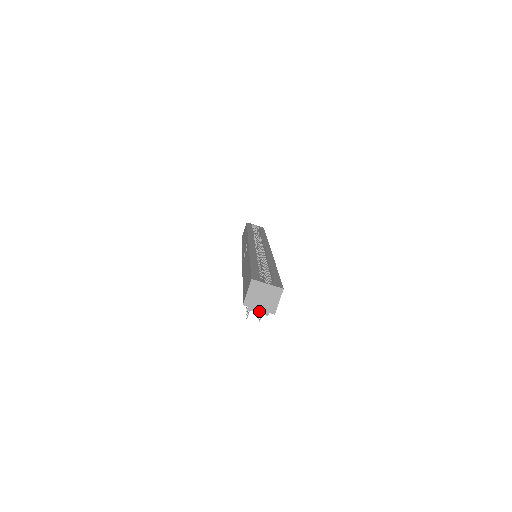
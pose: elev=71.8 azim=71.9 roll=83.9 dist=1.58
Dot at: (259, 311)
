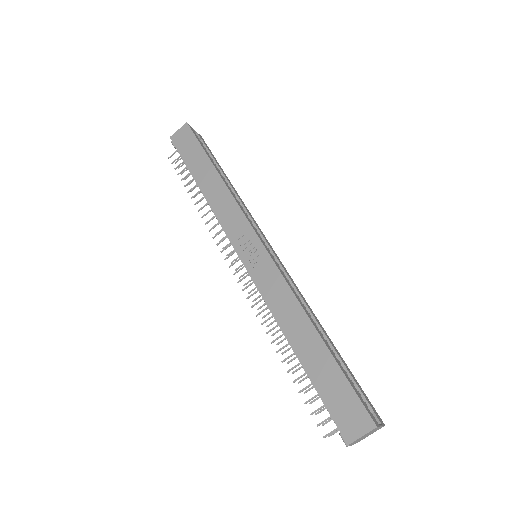
Dot at: occluded
